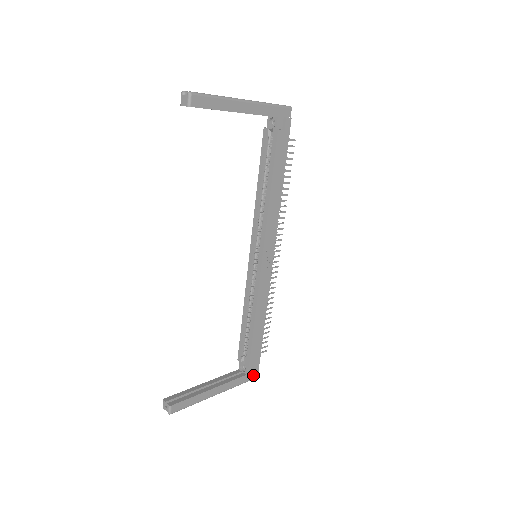
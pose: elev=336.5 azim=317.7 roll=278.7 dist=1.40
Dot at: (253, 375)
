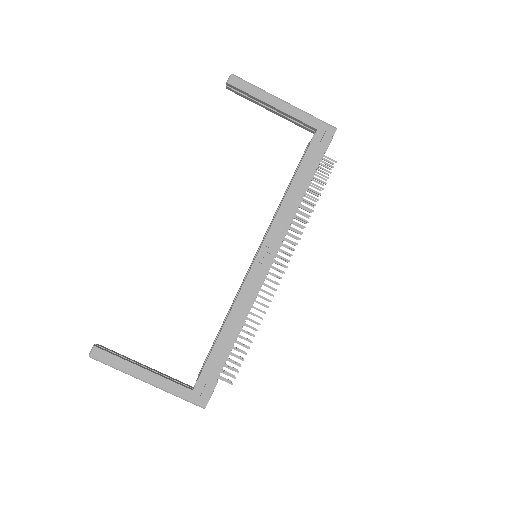
Dot at: (202, 400)
